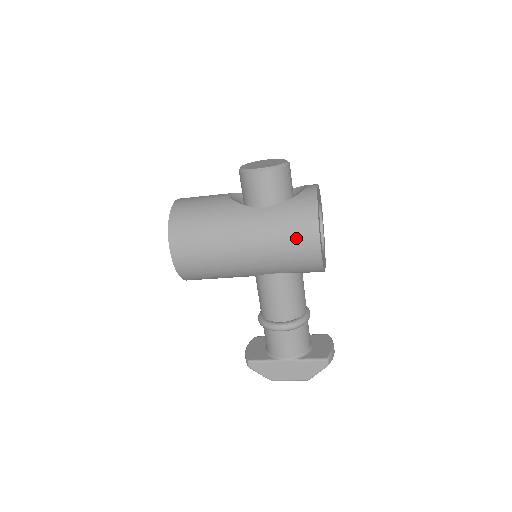
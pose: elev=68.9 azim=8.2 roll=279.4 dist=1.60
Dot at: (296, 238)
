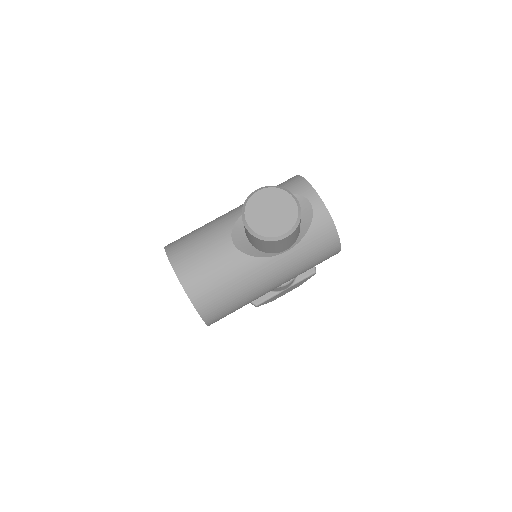
Dot at: (321, 259)
